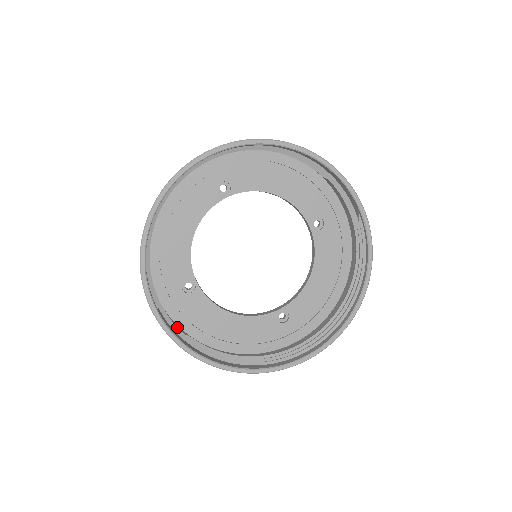
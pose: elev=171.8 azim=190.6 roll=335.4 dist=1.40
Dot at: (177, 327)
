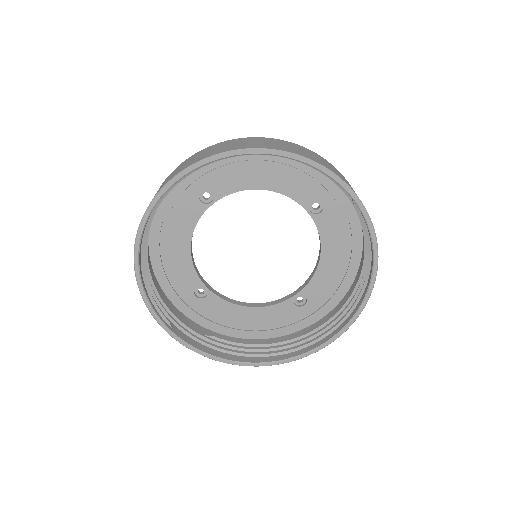
Dot at: (197, 333)
